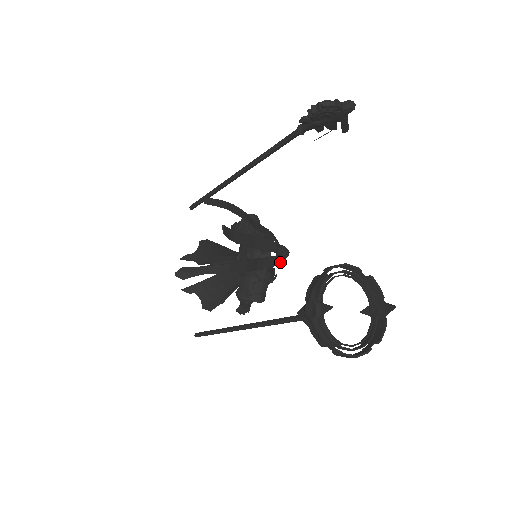
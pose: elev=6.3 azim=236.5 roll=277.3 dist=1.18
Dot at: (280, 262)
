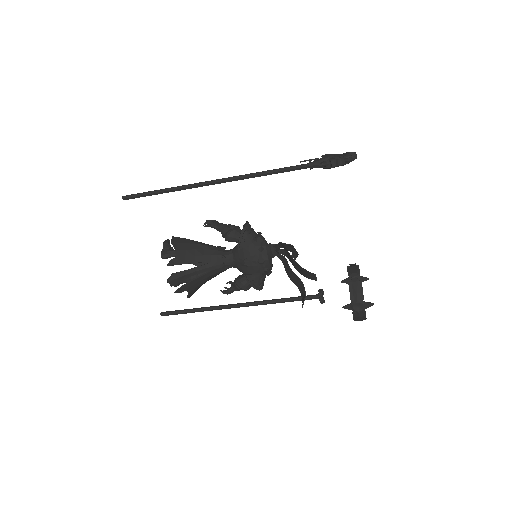
Dot at: (273, 256)
